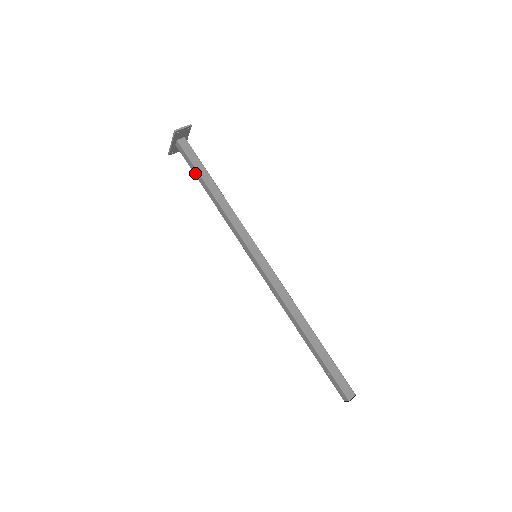
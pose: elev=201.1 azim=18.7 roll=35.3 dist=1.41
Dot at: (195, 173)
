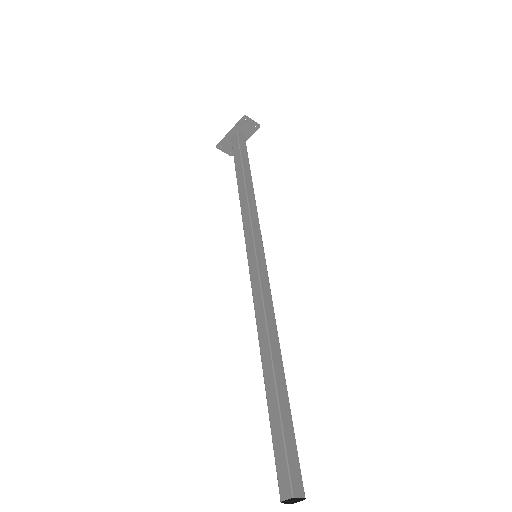
Dot at: (236, 162)
